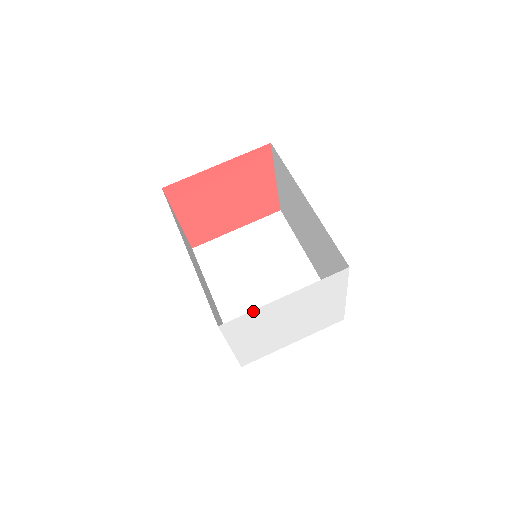
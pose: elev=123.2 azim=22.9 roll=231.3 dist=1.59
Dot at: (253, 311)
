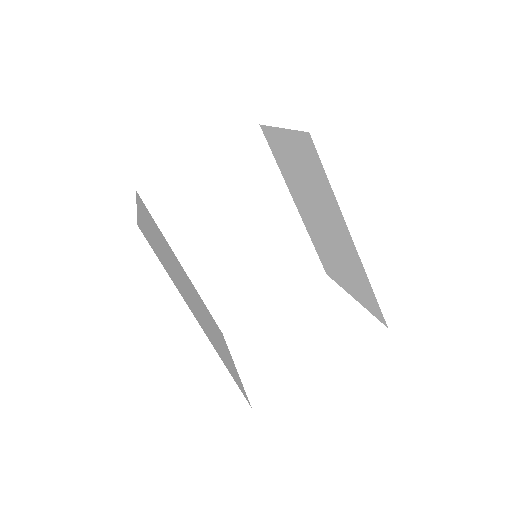
Dot at: occluded
